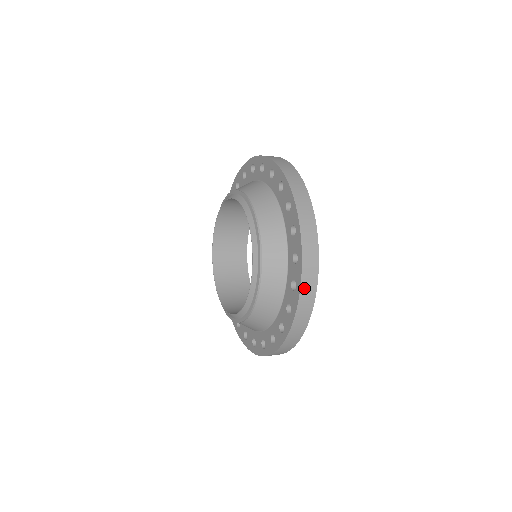
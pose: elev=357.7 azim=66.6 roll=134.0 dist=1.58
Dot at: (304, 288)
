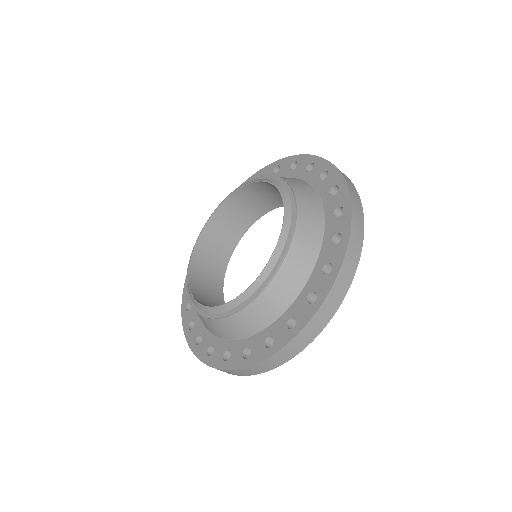
Dot at: (354, 207)
